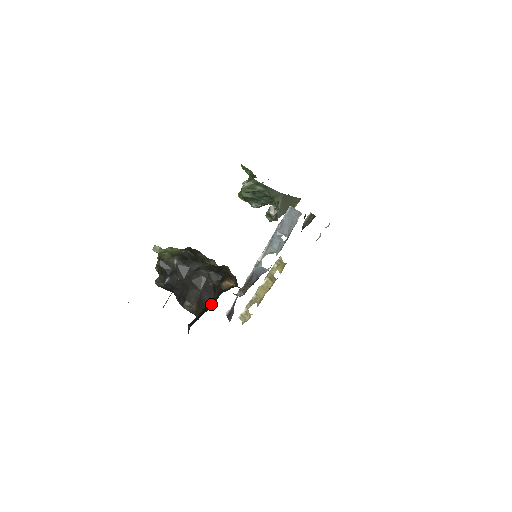
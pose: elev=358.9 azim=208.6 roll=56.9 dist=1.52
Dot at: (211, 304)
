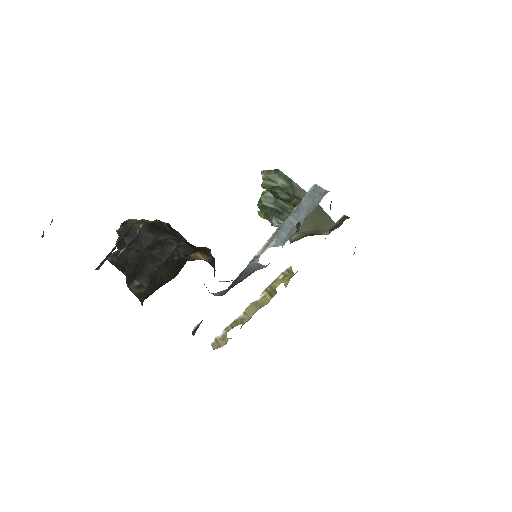
Dot at: occluded
